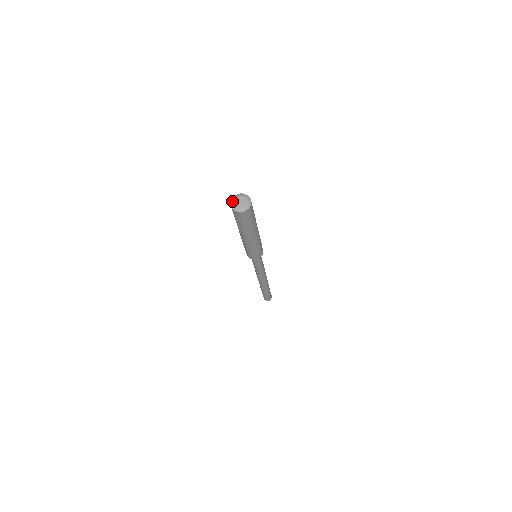
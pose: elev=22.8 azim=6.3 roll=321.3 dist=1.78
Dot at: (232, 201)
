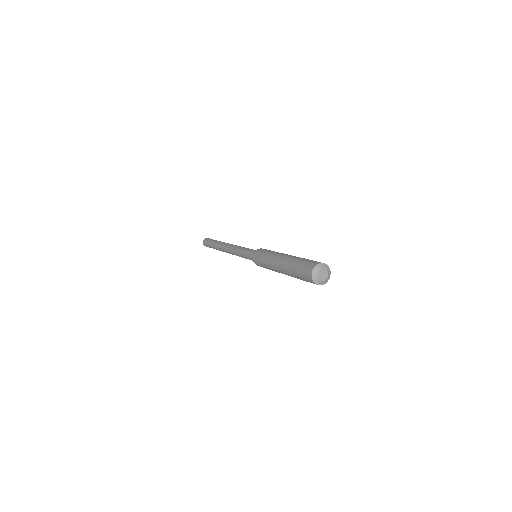
Dot at: (316, 281)
